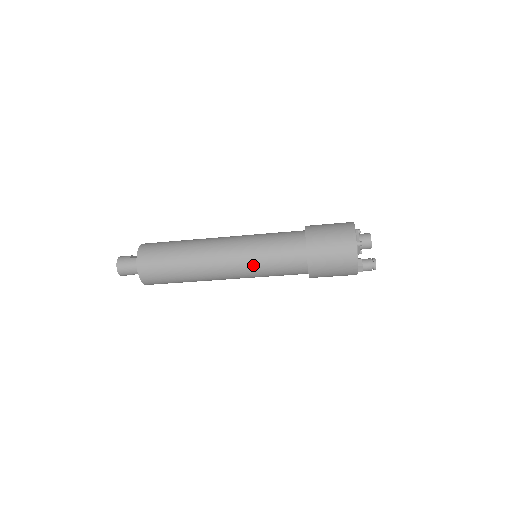
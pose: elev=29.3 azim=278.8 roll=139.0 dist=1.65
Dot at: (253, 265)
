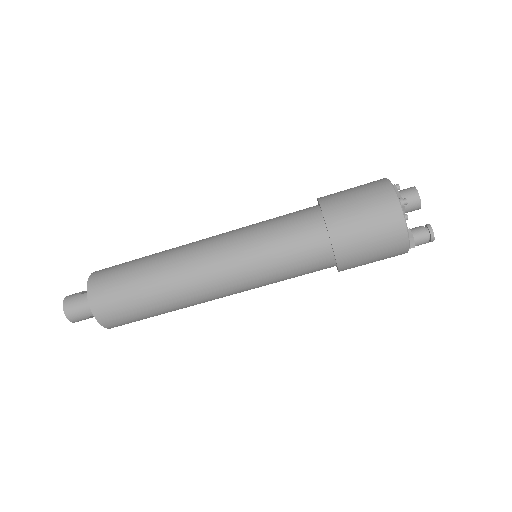
Dot at: (253, 266)
